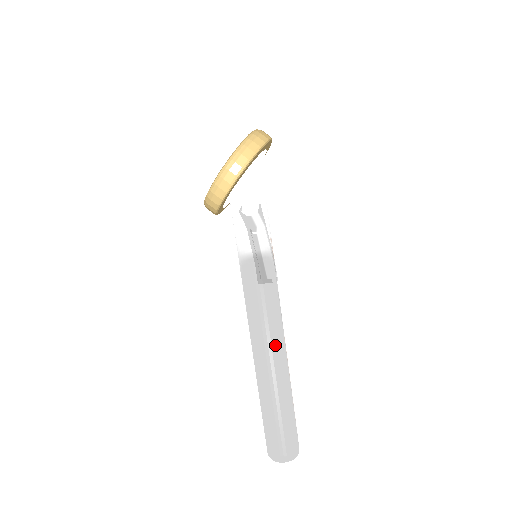
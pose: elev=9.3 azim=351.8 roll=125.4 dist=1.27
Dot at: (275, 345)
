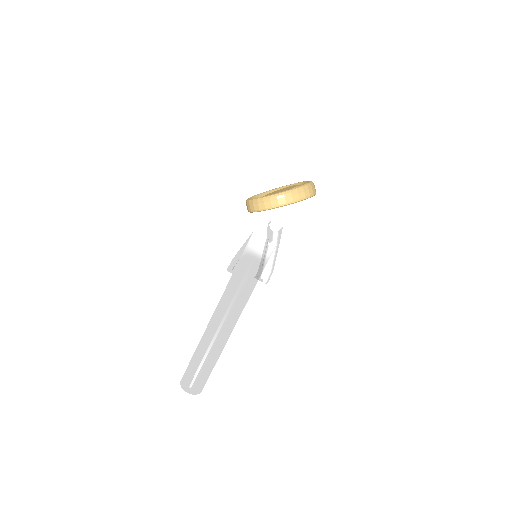
Dot at: (233, 319)
